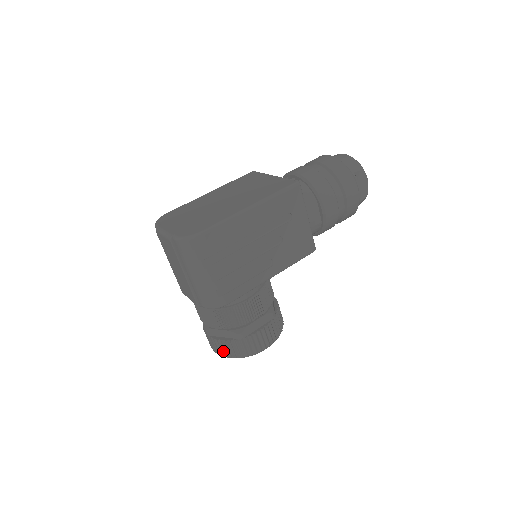
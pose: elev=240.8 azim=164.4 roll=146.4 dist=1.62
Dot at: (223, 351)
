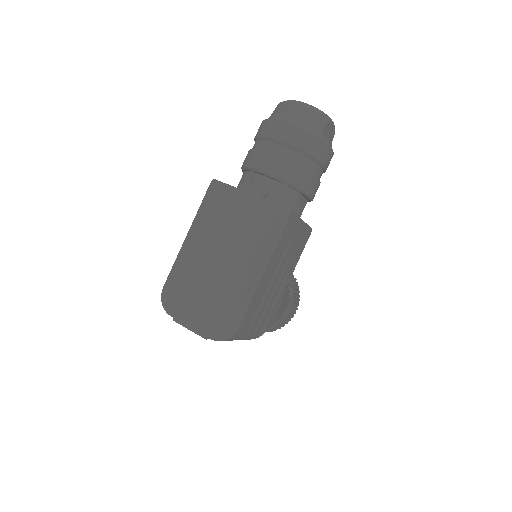
Dot at: occluded
